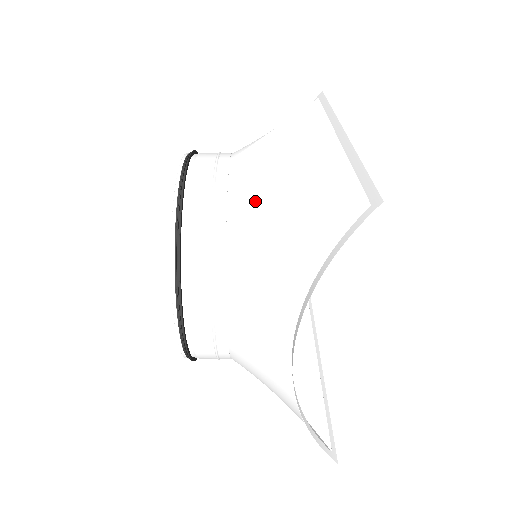
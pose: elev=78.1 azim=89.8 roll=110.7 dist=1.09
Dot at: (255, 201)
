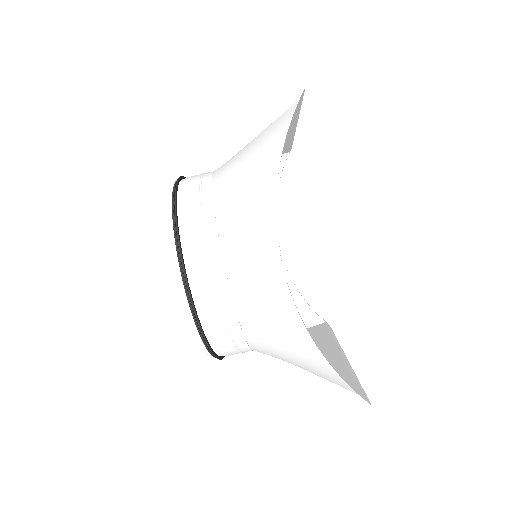
Dot at: (231, 166)
